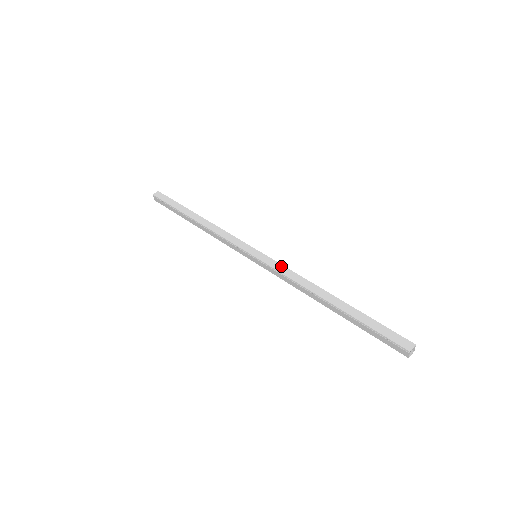
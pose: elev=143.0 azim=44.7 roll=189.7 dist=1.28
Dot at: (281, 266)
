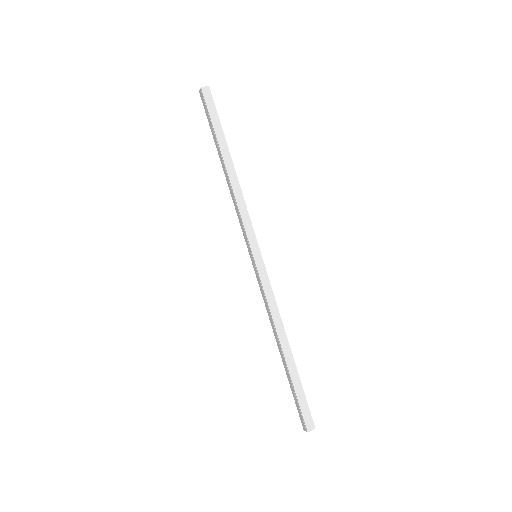
Dot at: (270, 287)
